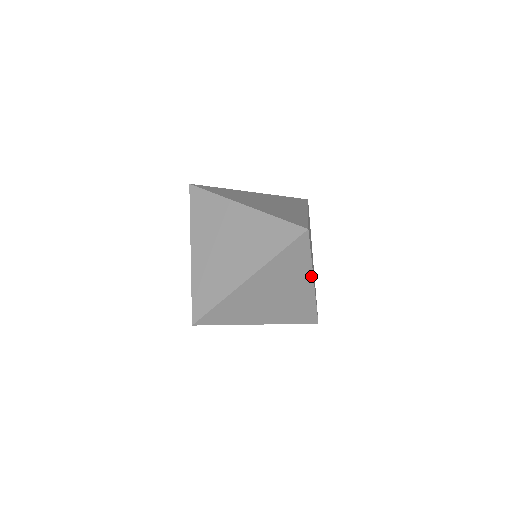
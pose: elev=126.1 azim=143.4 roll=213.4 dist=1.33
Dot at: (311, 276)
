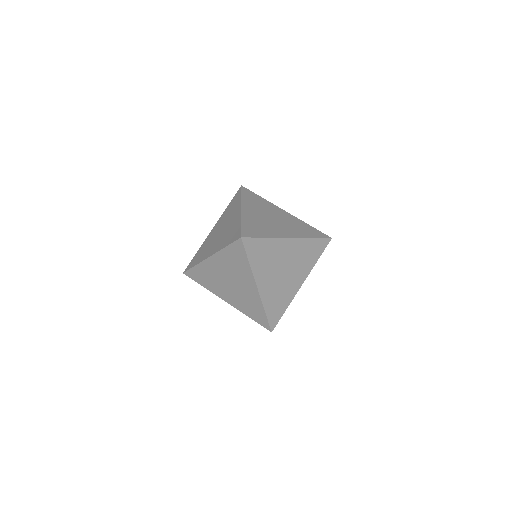
Dot at: occluded
